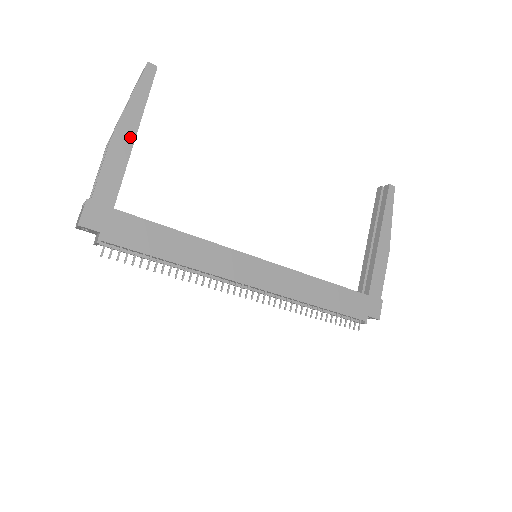
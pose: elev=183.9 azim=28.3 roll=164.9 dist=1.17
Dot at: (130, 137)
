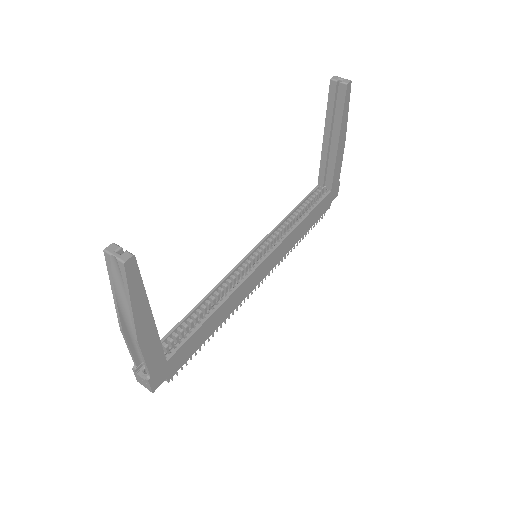
Dot at: (149, 323)
